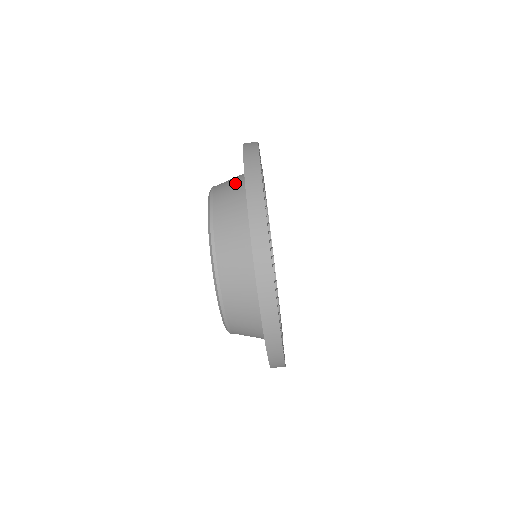
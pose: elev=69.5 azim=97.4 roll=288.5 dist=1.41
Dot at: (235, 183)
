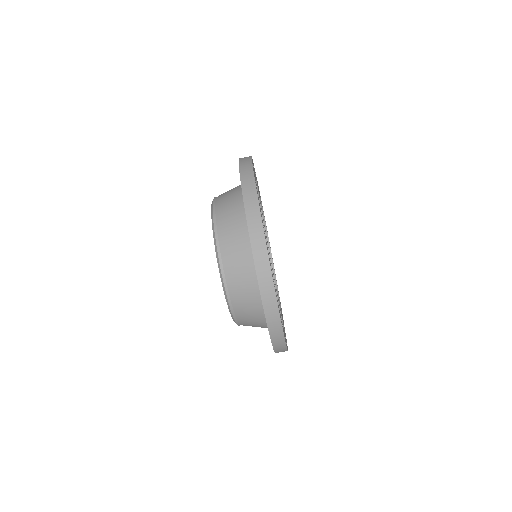
Dot at: (238, 230)
